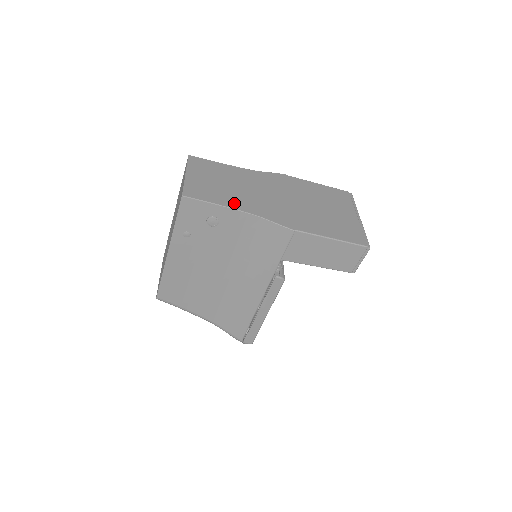
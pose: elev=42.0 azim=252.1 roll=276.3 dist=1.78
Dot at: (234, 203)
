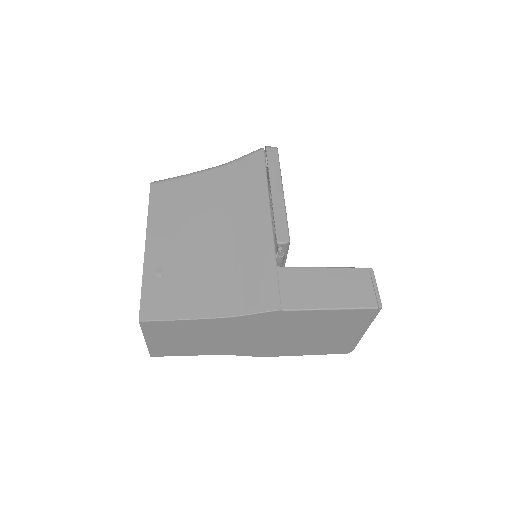
Dot at: (205, 352)
